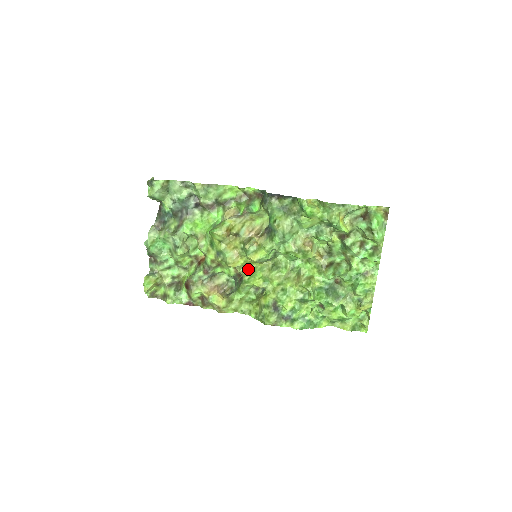
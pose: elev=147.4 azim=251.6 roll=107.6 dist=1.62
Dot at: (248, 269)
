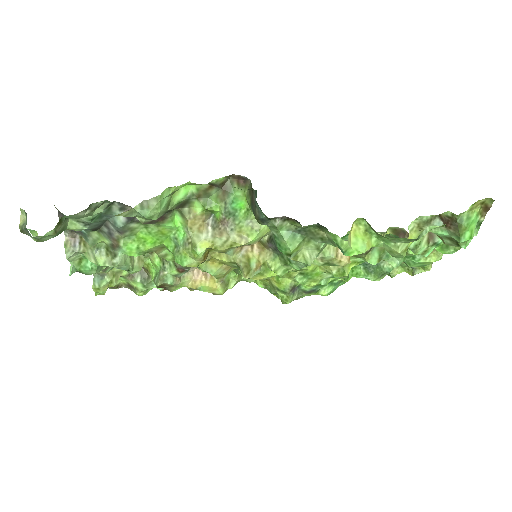
Dot at: occluded
